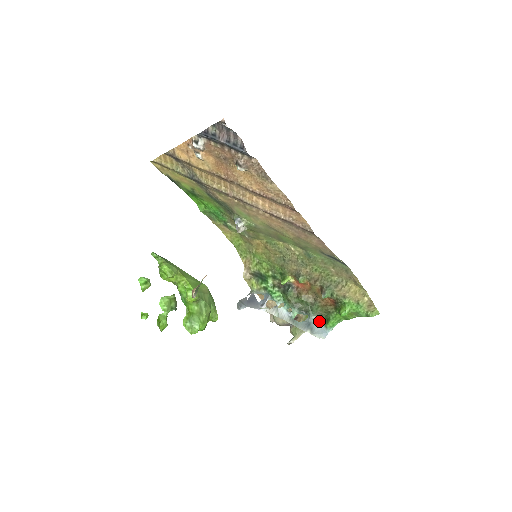
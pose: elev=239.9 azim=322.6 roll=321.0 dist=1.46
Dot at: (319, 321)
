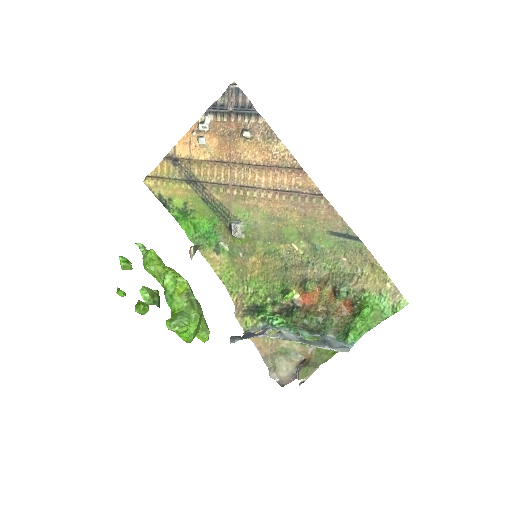
Dot at: (336, 340)
